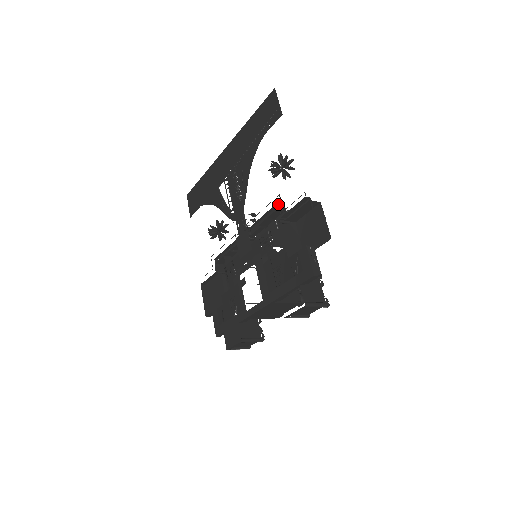
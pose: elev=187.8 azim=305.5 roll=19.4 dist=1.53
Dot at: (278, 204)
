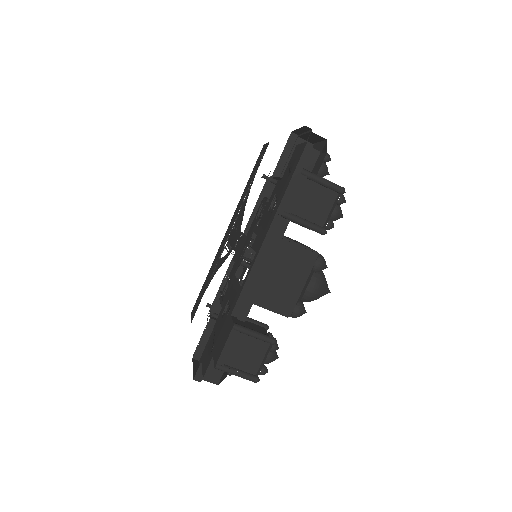
Dot at: occluded
